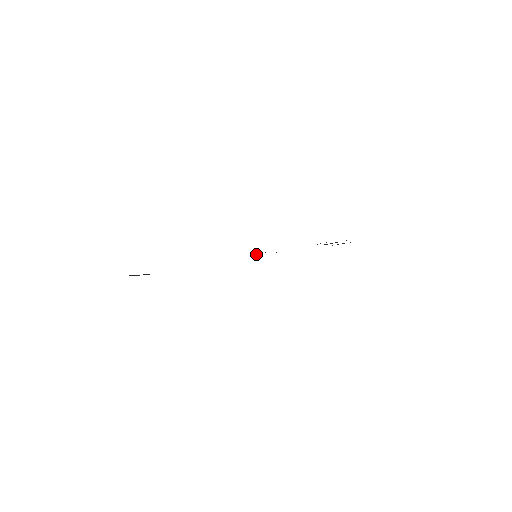
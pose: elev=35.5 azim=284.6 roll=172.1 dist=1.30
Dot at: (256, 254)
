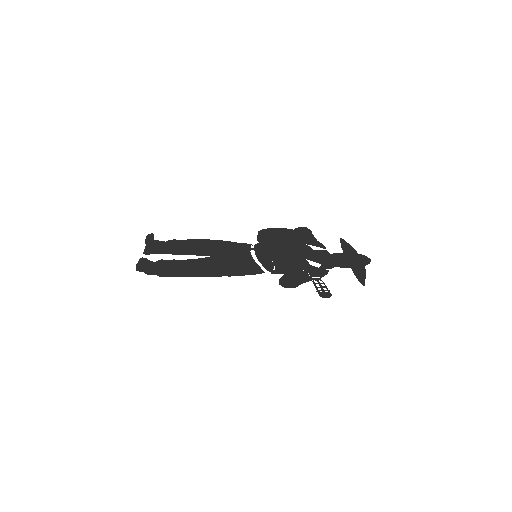
Dot at: occluded
